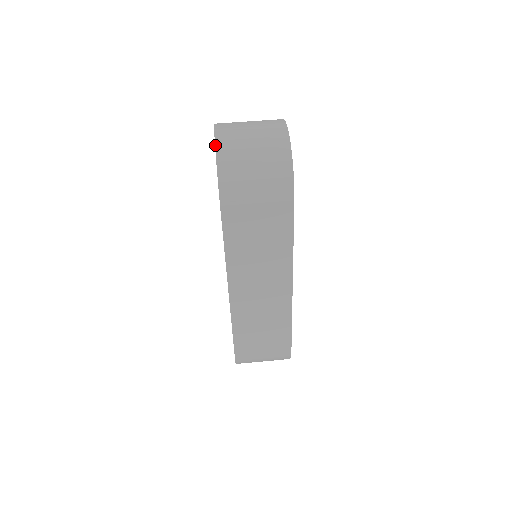
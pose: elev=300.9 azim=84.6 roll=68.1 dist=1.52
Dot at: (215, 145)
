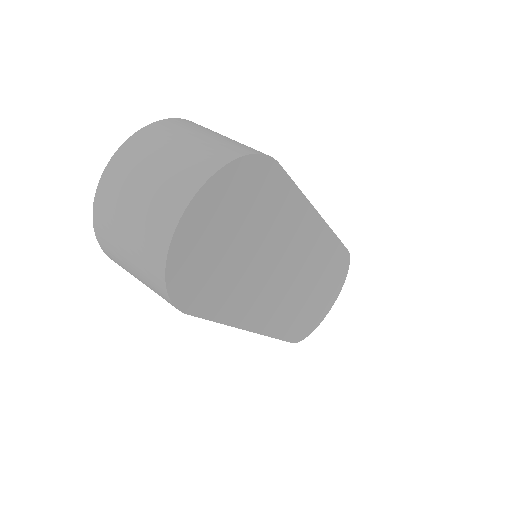
Dot at: (93, 203)
